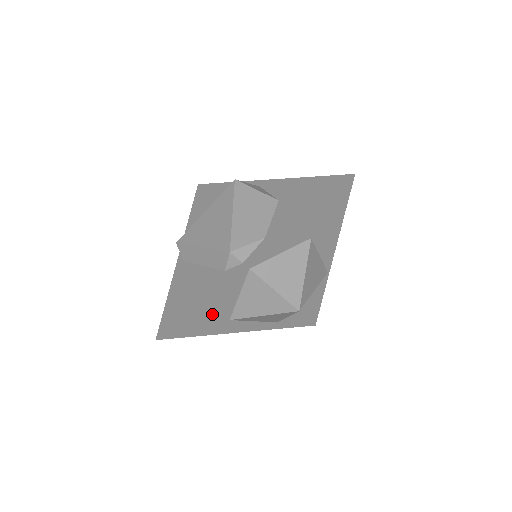
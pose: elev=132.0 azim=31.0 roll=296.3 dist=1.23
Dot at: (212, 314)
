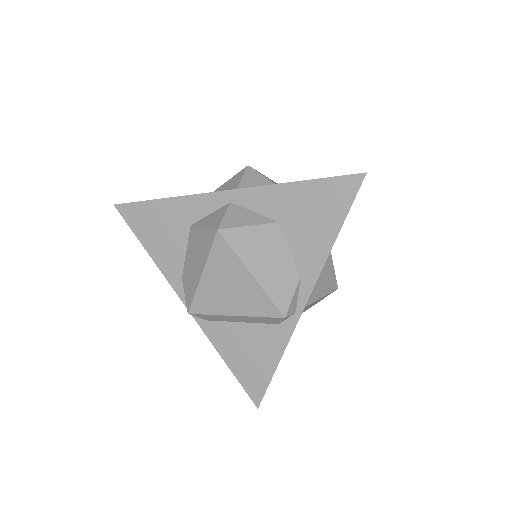
Dot at: occluded
